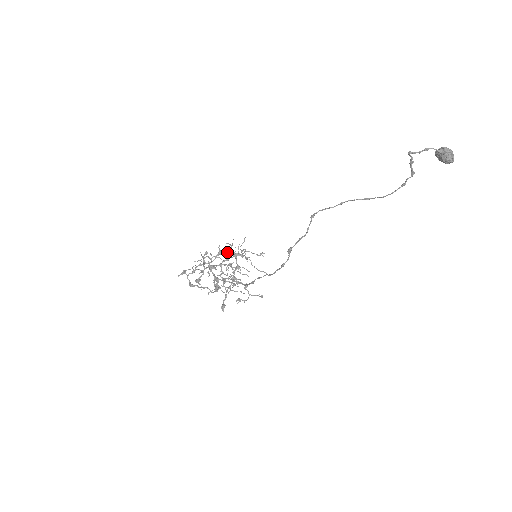
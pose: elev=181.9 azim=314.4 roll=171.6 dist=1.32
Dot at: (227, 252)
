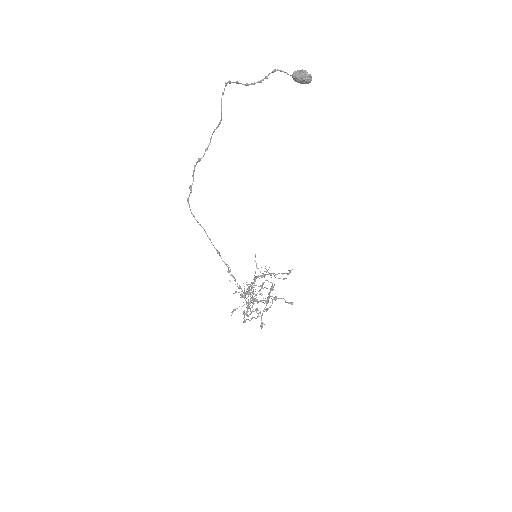
Dot at: (256, 276)
